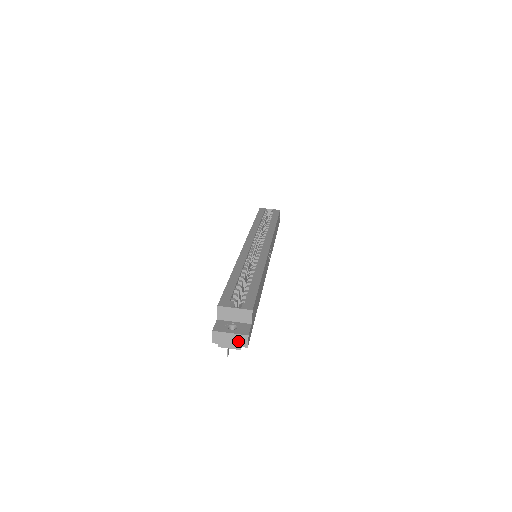
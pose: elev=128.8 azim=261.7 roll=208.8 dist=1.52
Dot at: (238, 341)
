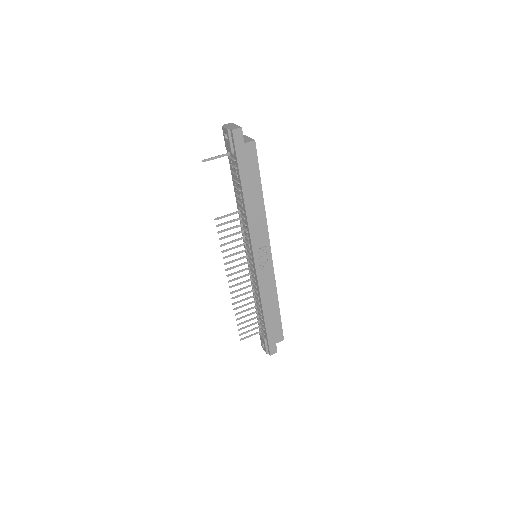
Dot at: (234, 127)
